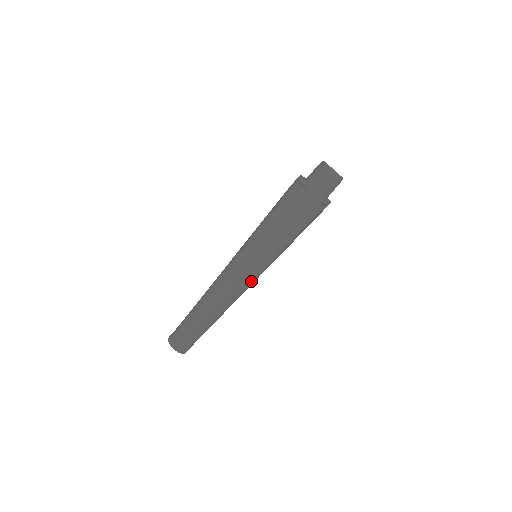
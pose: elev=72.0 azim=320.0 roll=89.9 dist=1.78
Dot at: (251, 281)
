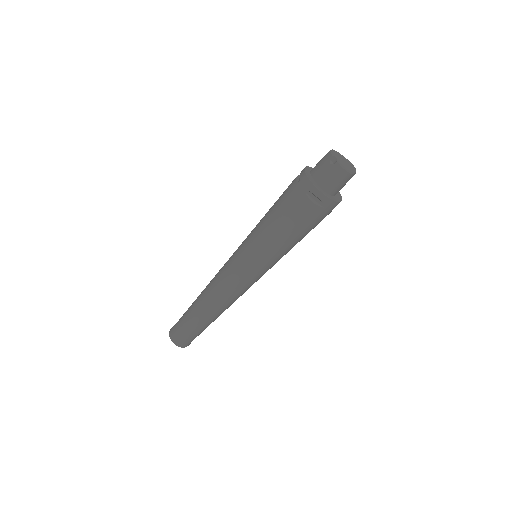
Dot at: occluded
